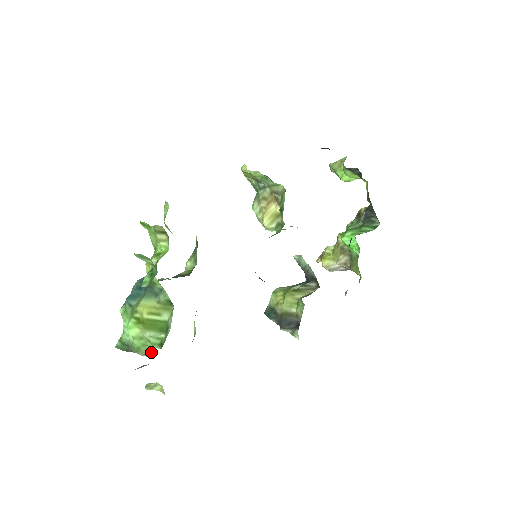
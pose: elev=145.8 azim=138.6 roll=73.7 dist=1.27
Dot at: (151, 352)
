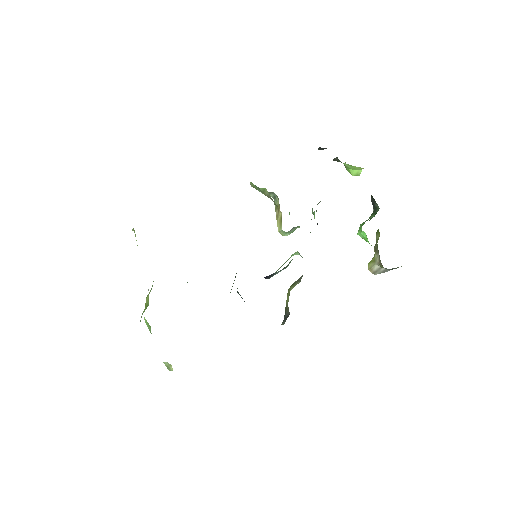
Dot at: occluded
